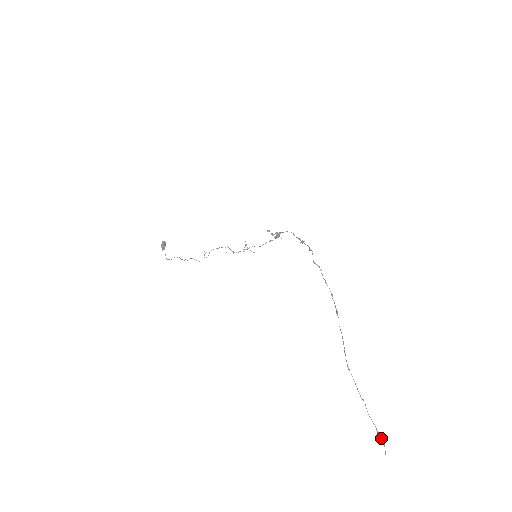
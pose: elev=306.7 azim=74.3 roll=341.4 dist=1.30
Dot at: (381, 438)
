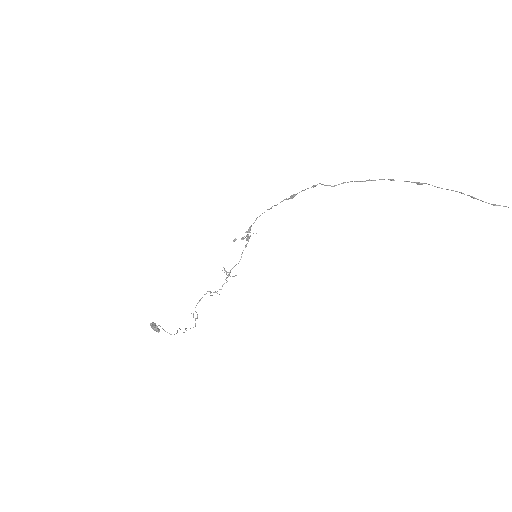
Dot at: out of frame
